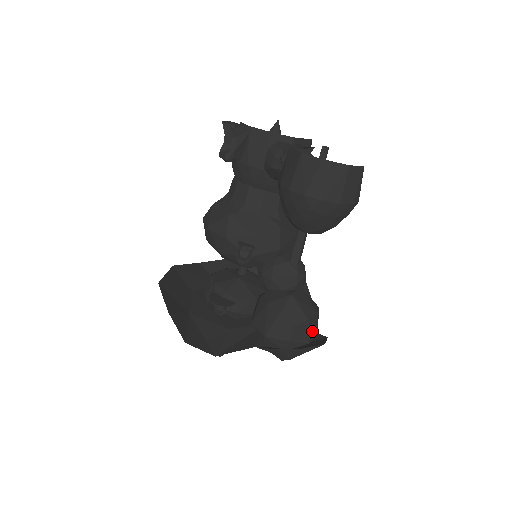
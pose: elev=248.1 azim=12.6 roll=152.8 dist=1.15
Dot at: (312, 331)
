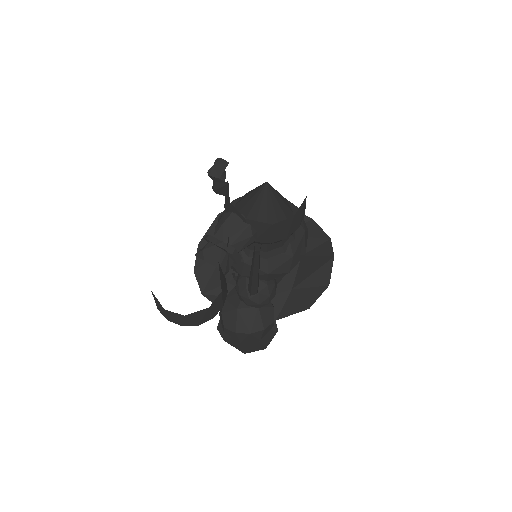
Dot at: (244, 339)
